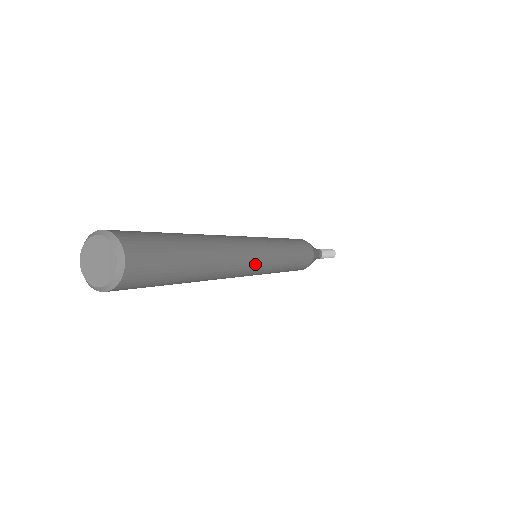
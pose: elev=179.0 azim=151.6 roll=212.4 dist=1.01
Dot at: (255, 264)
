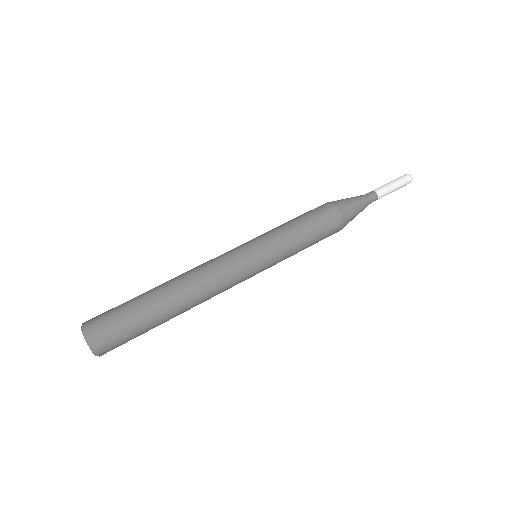
Dot at: (237, 274)
